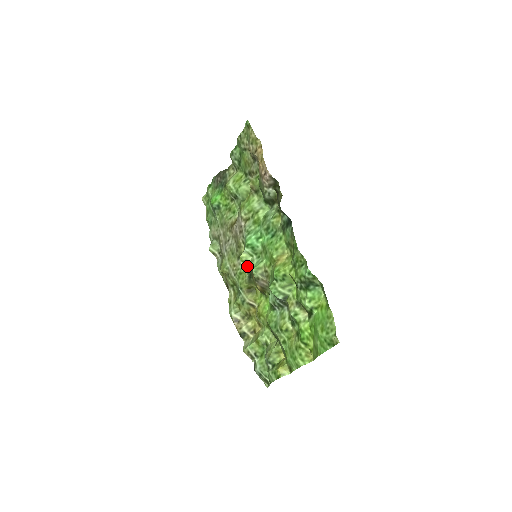
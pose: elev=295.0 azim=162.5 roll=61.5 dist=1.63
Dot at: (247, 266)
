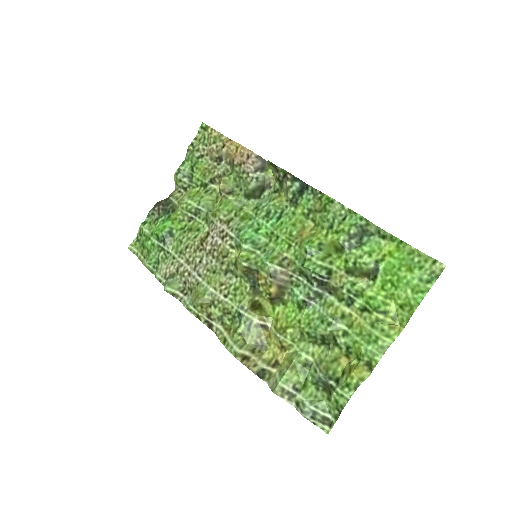
Dot at: (251, 267)
